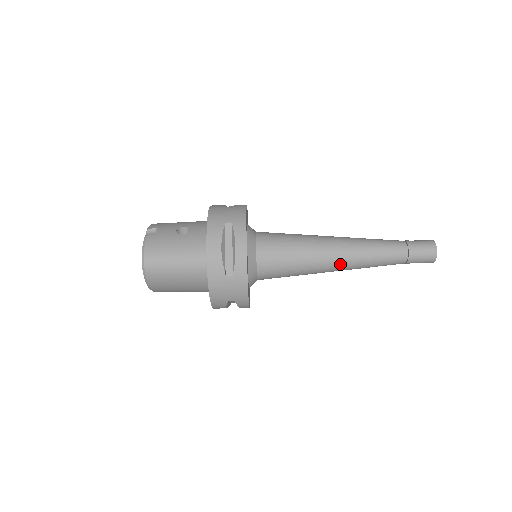
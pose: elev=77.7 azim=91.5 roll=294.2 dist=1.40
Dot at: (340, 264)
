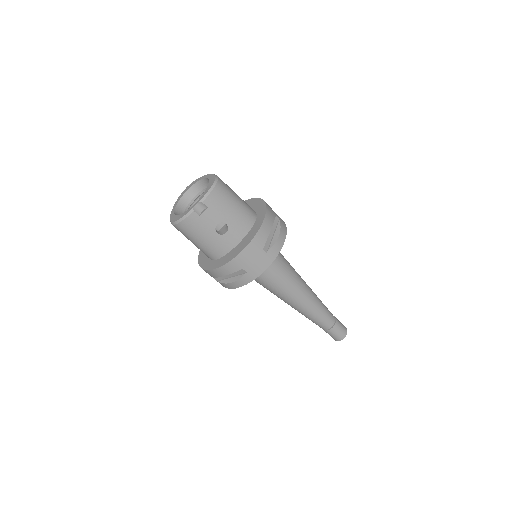
Dot at: occluded
